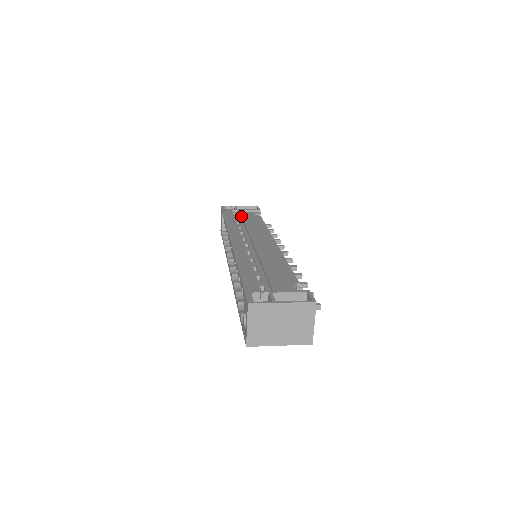
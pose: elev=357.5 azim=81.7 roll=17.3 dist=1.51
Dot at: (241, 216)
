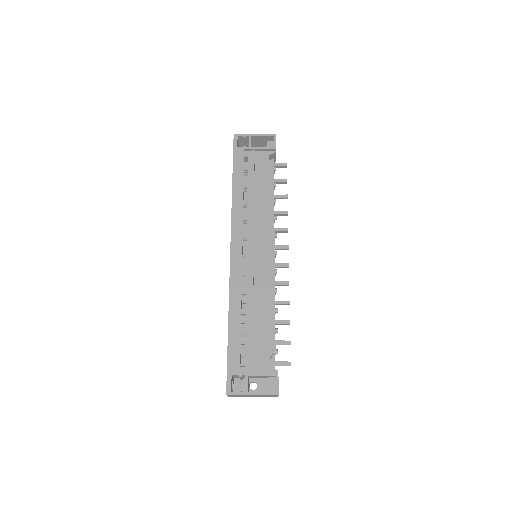
Dot at: (251, 171)
